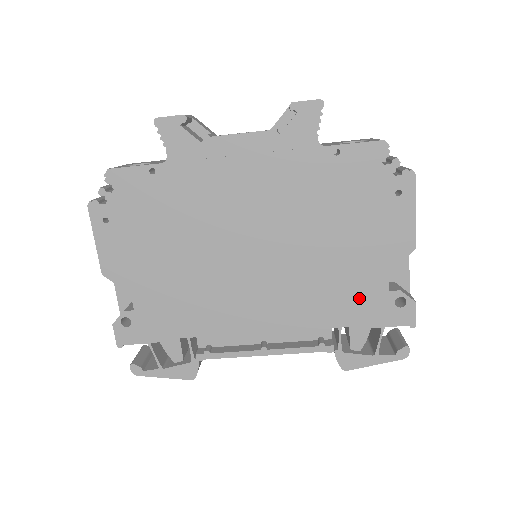
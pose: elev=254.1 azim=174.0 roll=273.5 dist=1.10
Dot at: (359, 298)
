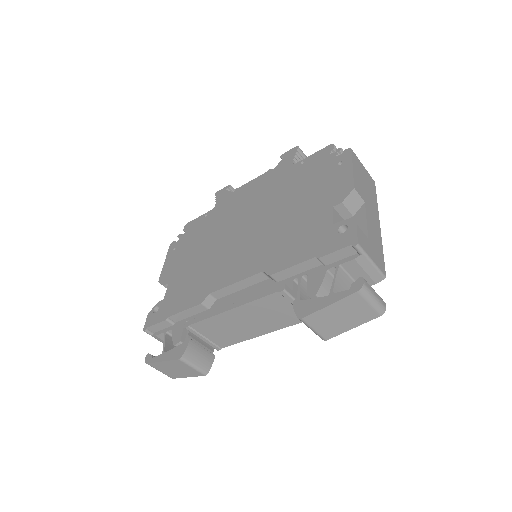
Dot at: (309, 238)
